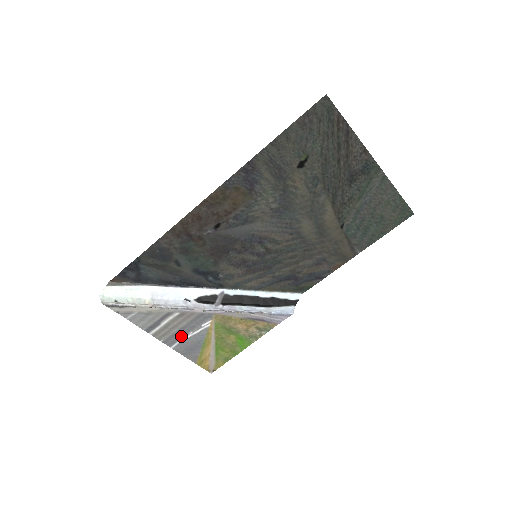
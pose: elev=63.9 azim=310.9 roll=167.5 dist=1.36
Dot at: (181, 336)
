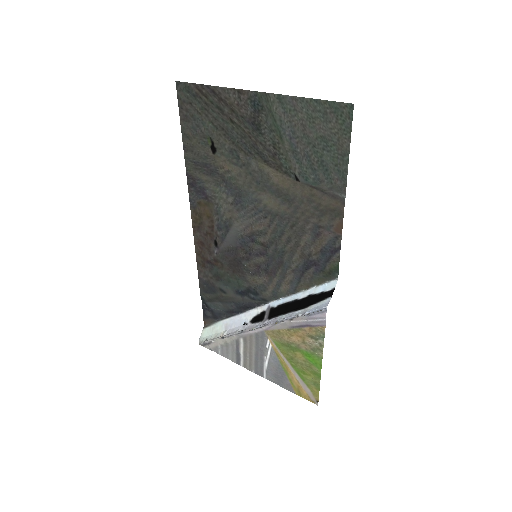
Dot at: (262, 363)
